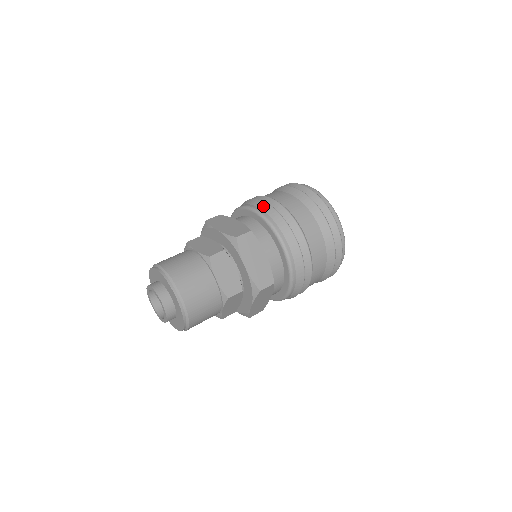
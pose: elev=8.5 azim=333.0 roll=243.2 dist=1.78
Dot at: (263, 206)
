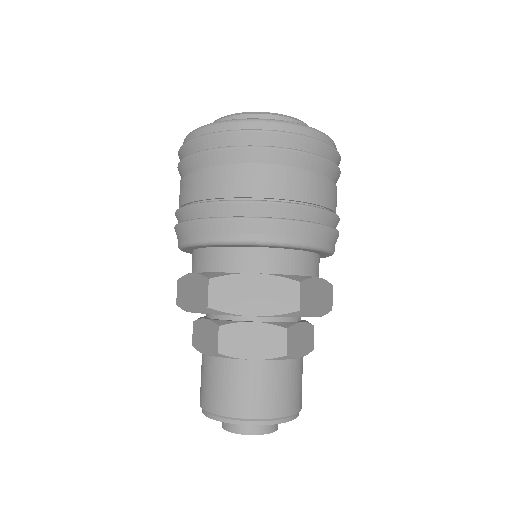
Dot at: (269, 228)
